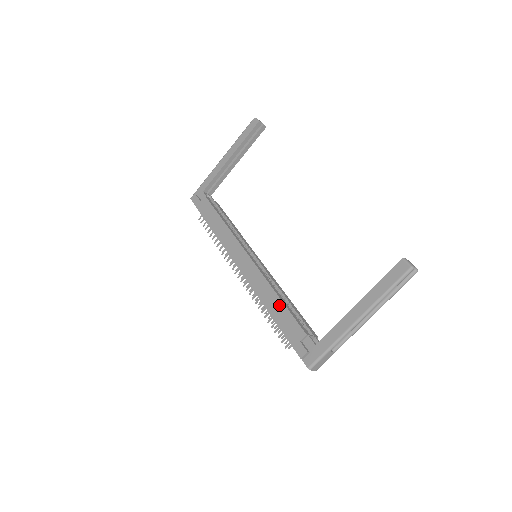
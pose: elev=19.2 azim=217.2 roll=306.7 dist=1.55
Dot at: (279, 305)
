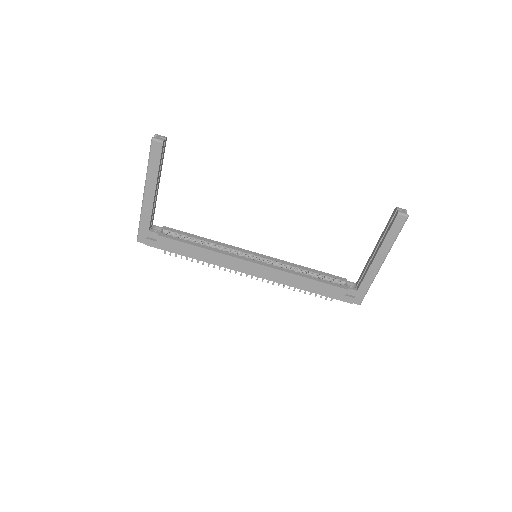
Dot at: (312, 283)
